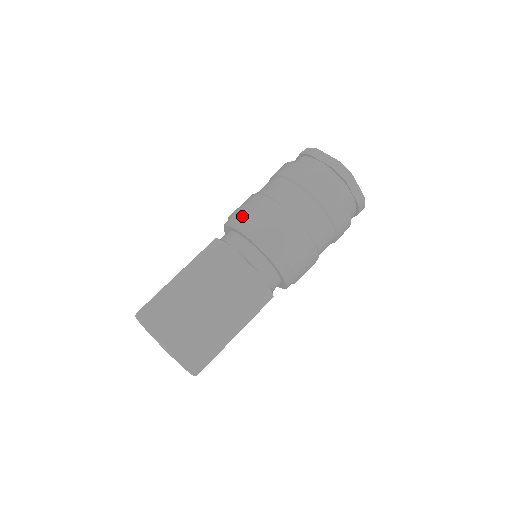
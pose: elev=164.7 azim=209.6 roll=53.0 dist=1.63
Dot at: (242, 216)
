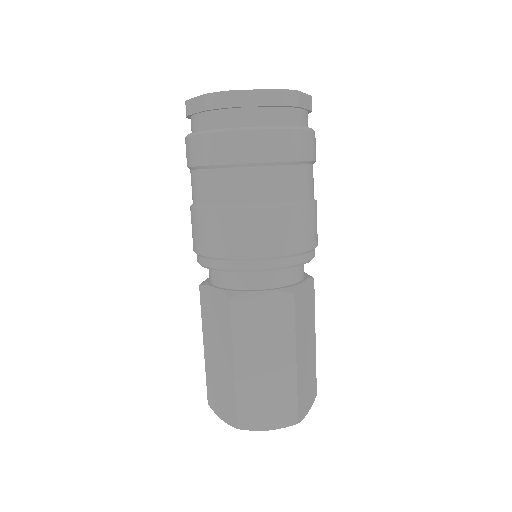
Dot at: (237, 255)
